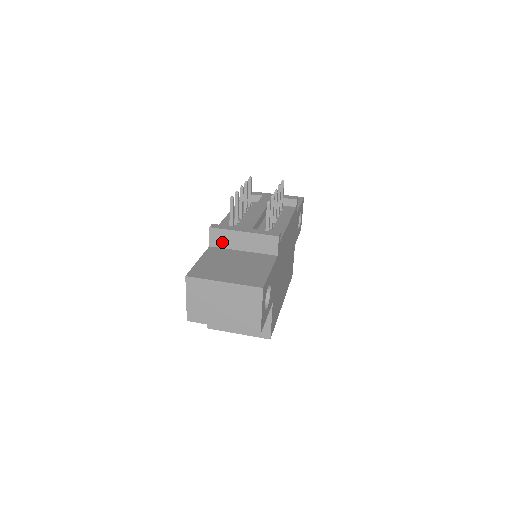
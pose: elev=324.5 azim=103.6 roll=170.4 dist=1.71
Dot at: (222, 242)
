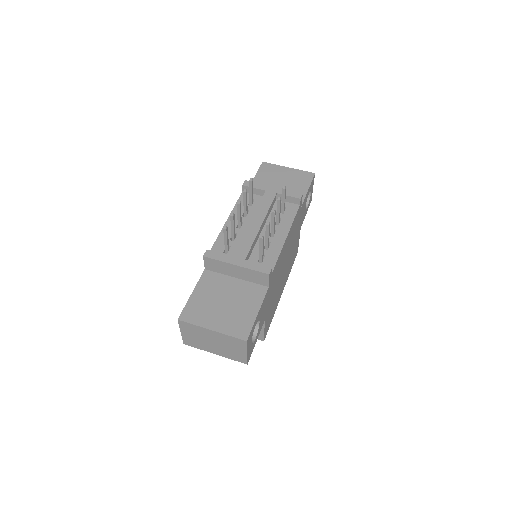
Dot at: (216, 268)
